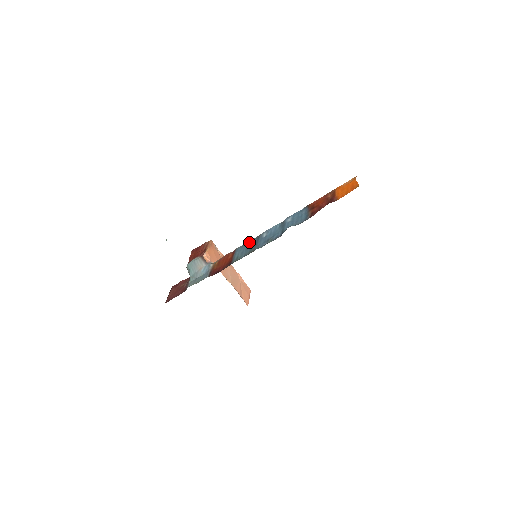
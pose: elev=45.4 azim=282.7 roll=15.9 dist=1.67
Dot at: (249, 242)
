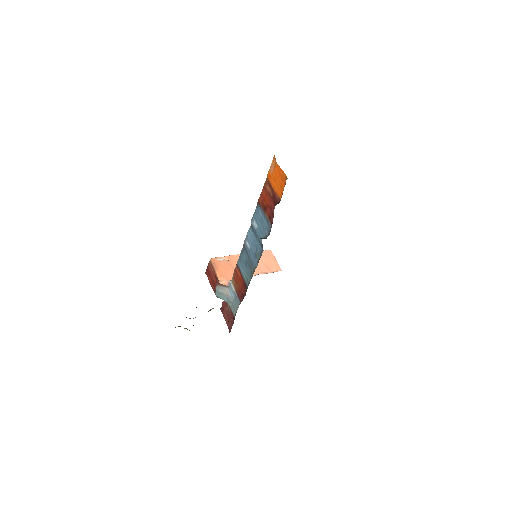
Dot at: (242, 255)
